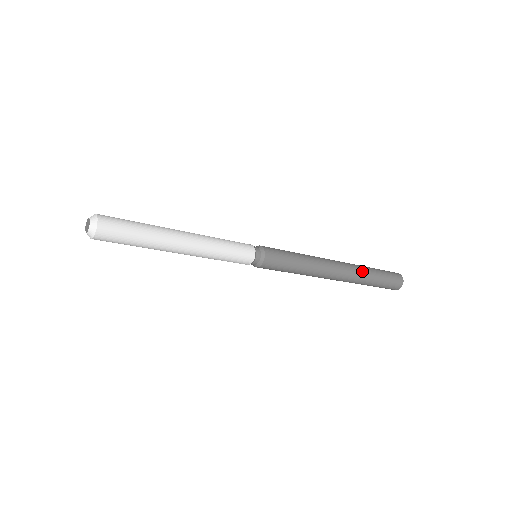
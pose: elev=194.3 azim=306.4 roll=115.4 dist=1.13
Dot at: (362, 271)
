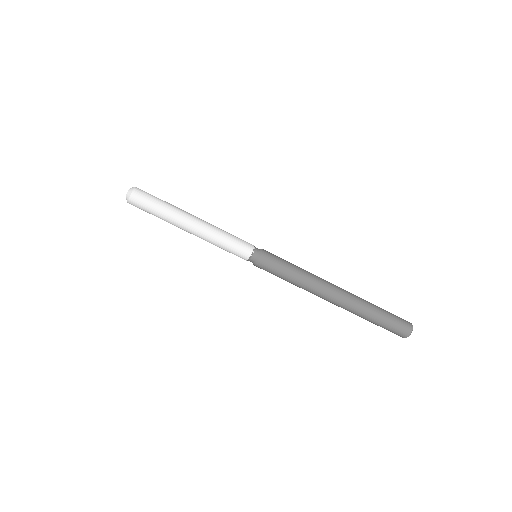
Dot at: (362, 301)
